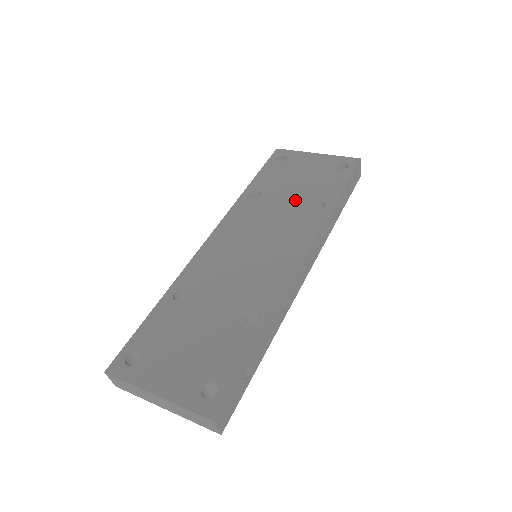
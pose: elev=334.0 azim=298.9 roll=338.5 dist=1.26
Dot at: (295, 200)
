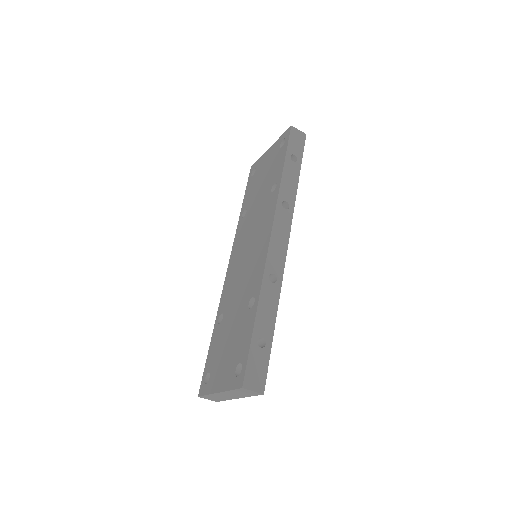
Dot at: (262, 196)
